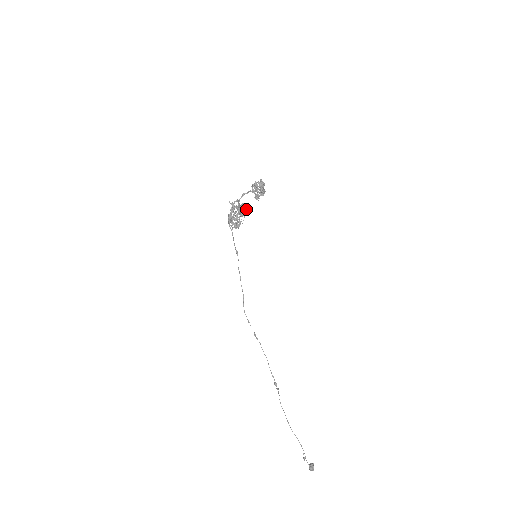
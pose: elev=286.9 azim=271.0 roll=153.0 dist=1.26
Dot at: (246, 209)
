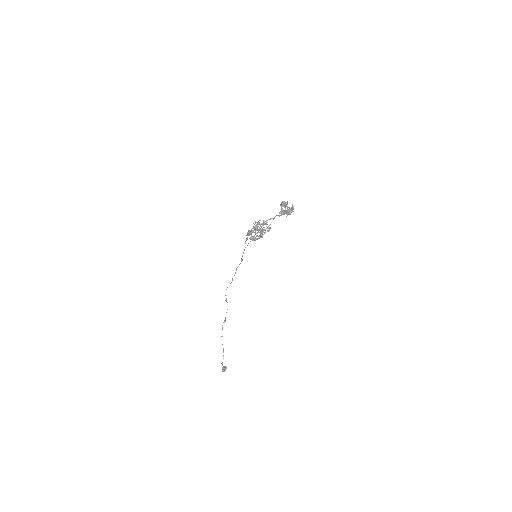
Dot at: occluded
